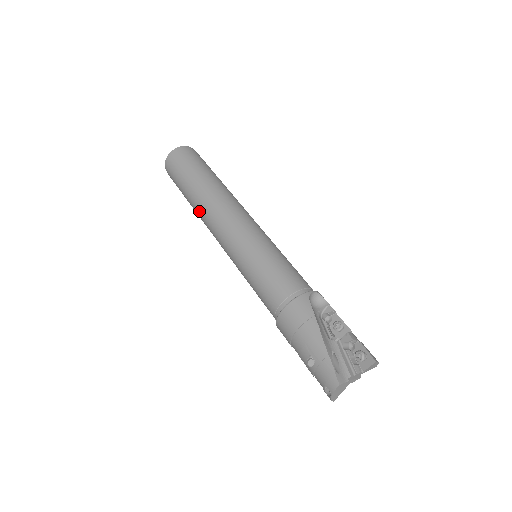
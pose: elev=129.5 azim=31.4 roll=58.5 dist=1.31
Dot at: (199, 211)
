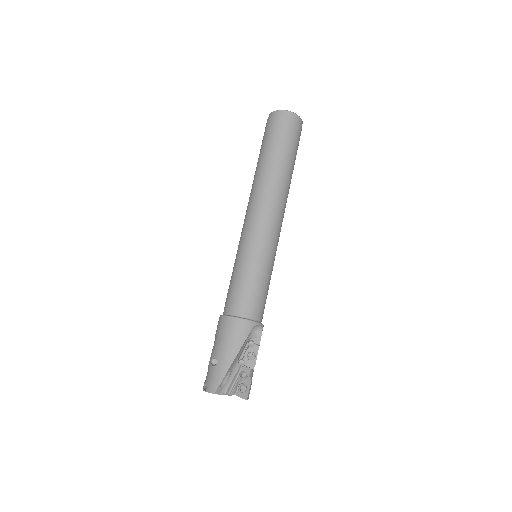
Dot at: (256, 182)
